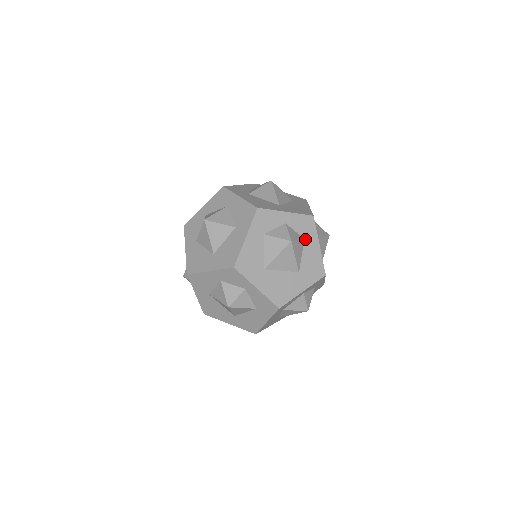
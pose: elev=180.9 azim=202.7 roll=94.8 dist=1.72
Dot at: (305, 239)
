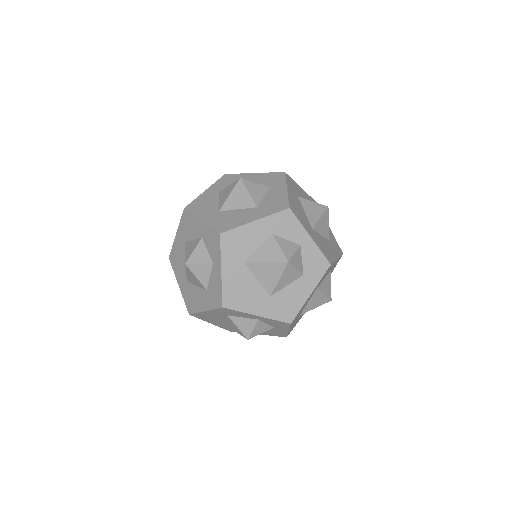
Dot at: (304, 275)
